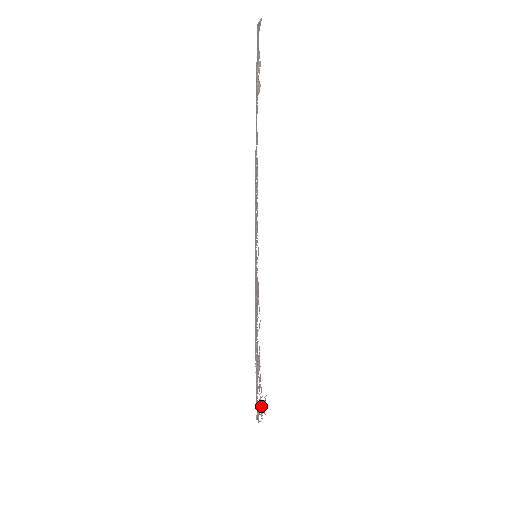
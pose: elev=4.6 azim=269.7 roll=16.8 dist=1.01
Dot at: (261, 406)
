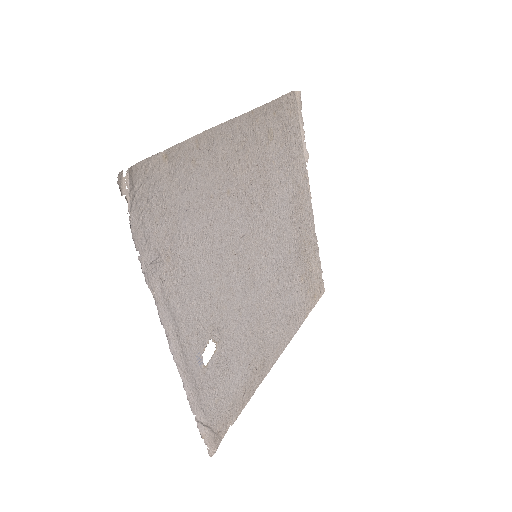
Dot at: (125, 186)
